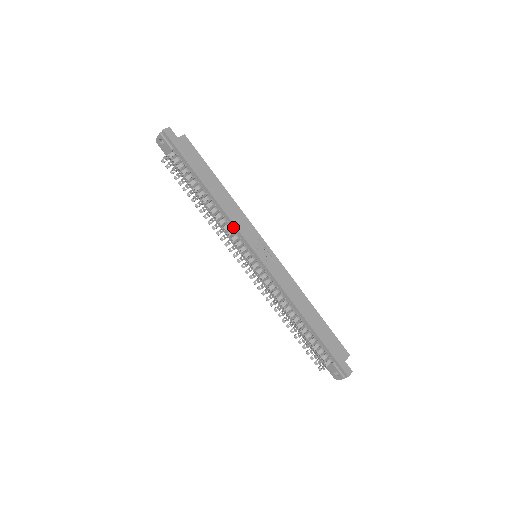
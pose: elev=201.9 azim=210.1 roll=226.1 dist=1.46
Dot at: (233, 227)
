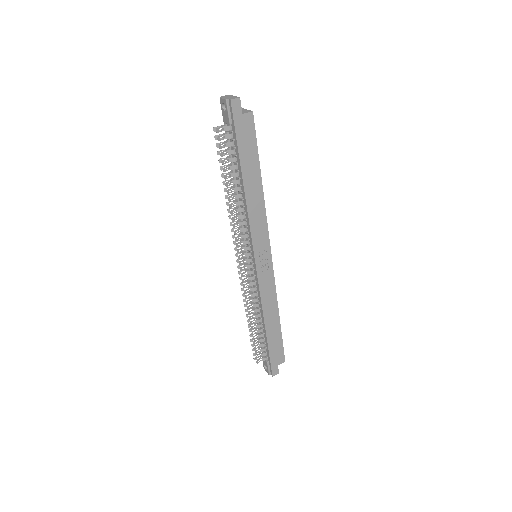
Dot at: (248, 227)
